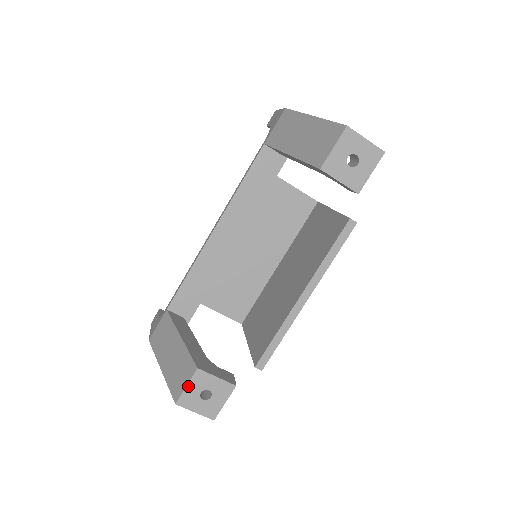
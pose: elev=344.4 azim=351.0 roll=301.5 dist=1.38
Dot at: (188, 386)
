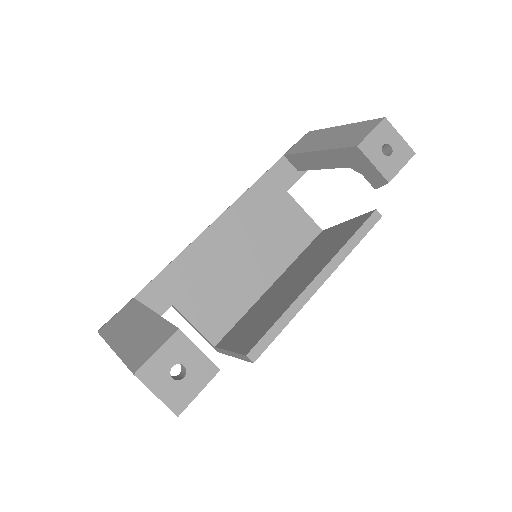
Dot at: (159, 351)
